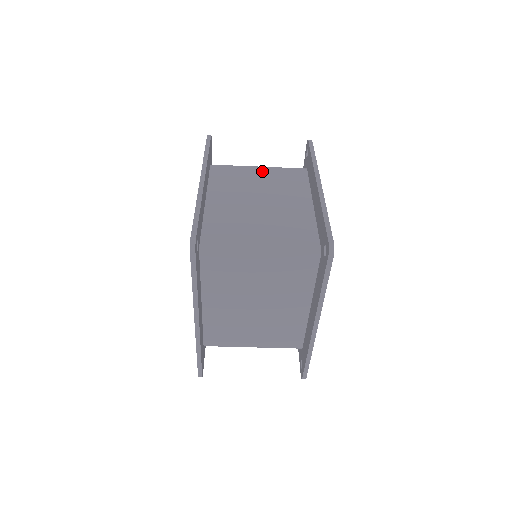
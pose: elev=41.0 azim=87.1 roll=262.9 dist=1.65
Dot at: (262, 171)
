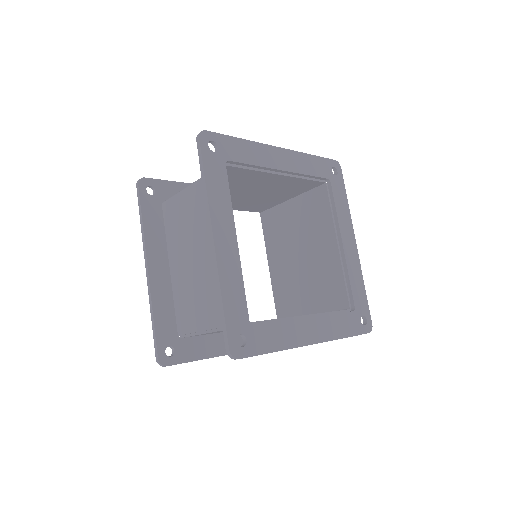
Dot at: (192, 195)
